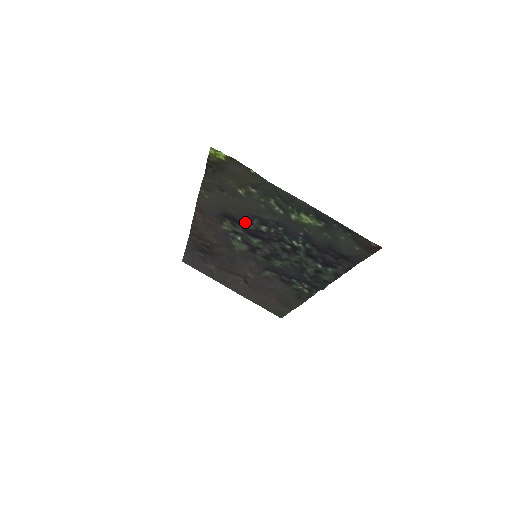
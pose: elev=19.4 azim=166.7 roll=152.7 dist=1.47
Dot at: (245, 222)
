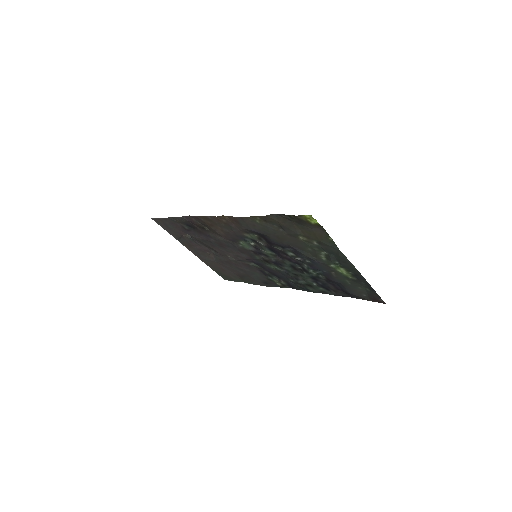
Dot at: (277, 245)
